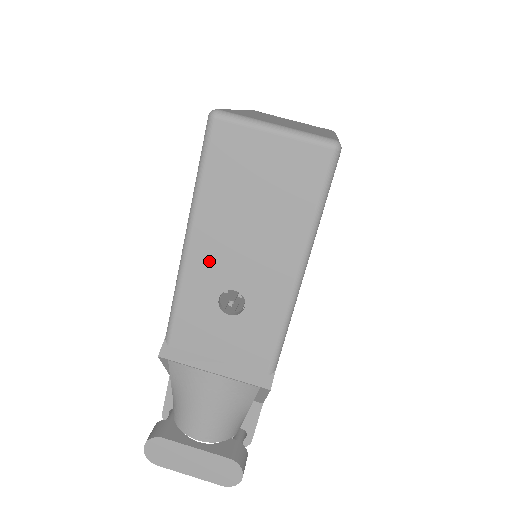
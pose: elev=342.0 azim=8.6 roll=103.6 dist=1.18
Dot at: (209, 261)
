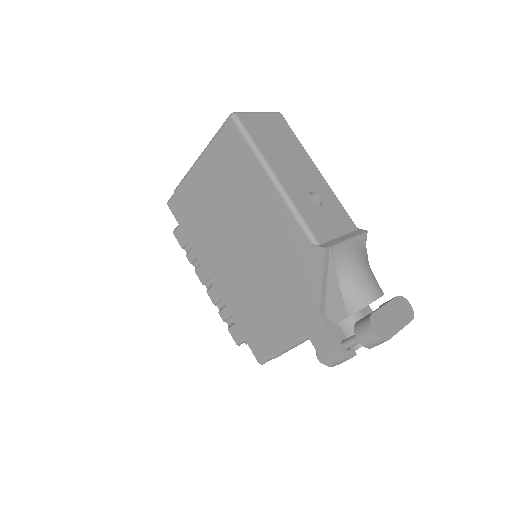
Dot at: (291, 182)
